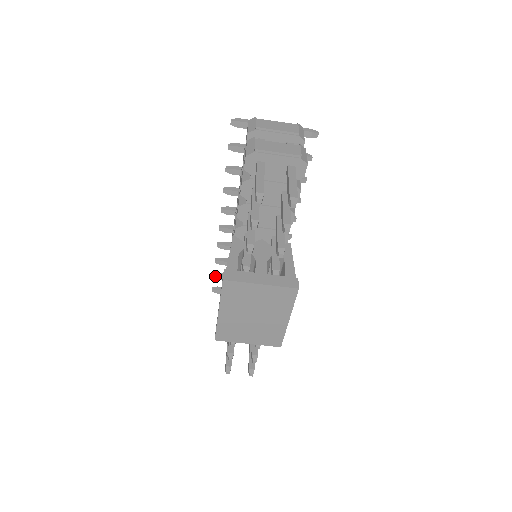
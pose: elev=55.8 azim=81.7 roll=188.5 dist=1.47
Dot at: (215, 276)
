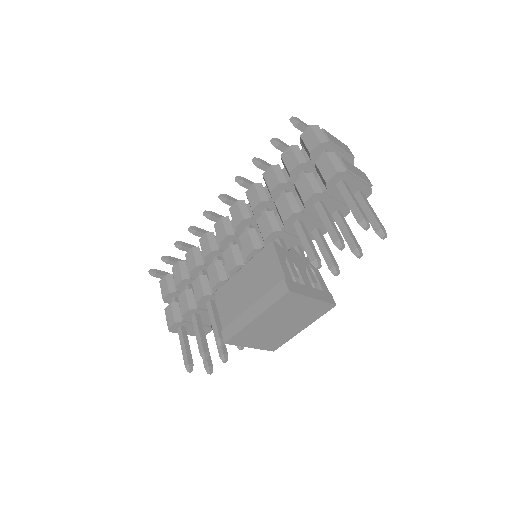
Dot at: (165, 259)
